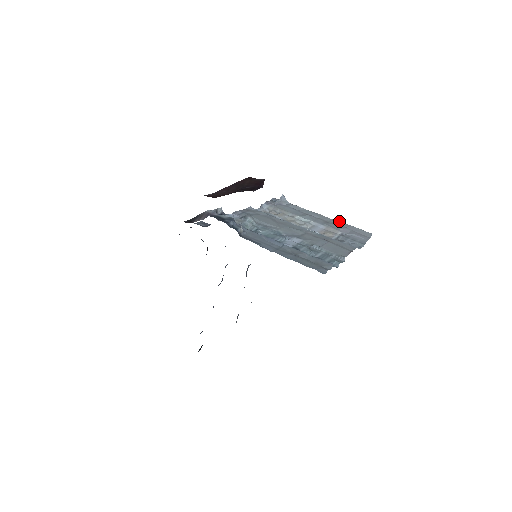
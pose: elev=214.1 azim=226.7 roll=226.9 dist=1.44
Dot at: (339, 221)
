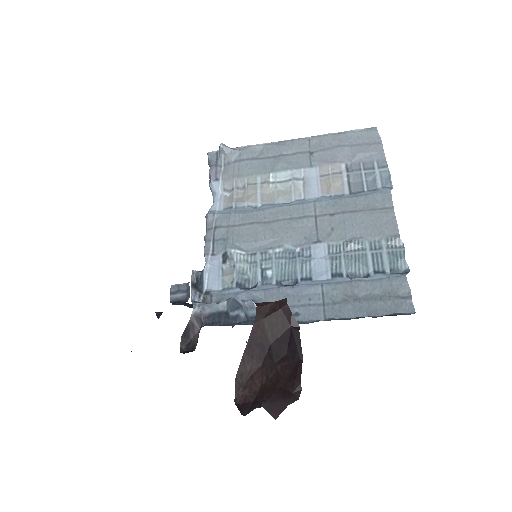
Dot at: (322, 137)
